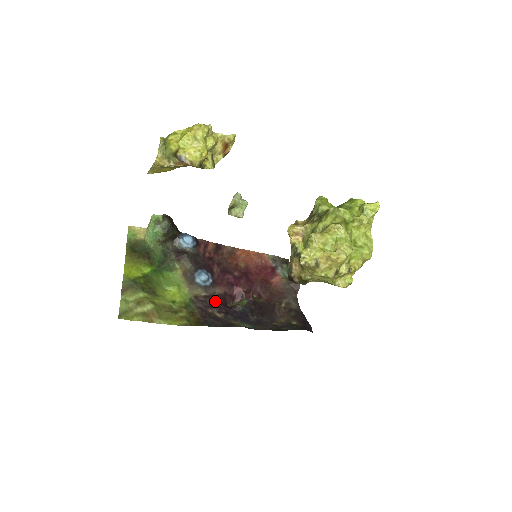
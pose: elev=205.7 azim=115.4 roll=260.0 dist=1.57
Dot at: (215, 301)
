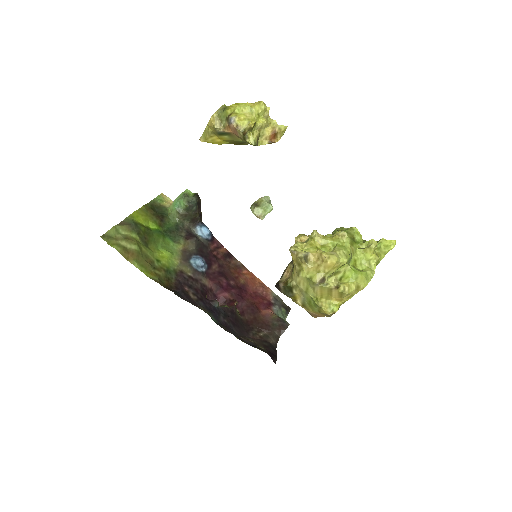
Dot at: (197, 285)
